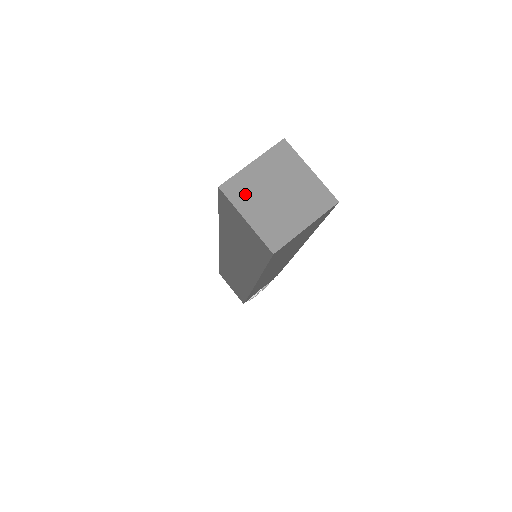
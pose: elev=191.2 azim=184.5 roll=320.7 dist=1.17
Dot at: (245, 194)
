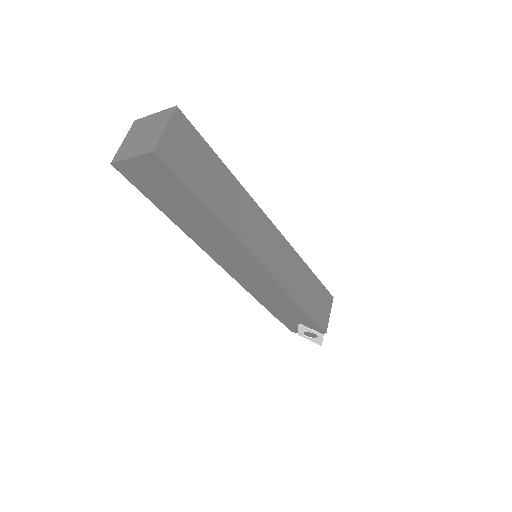
Dot at: (136, 128)
